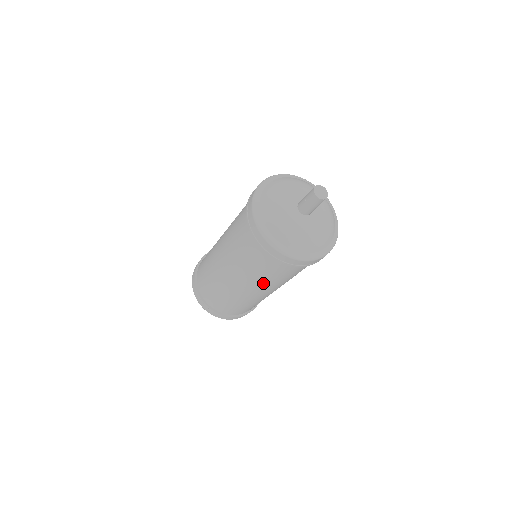
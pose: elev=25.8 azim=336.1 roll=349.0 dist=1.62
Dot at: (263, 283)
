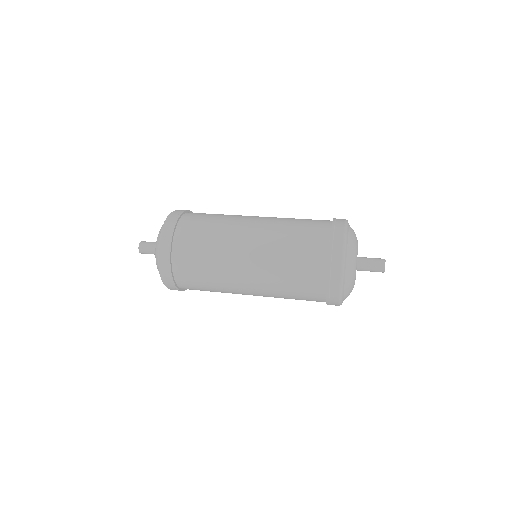
Dot at: occluded
